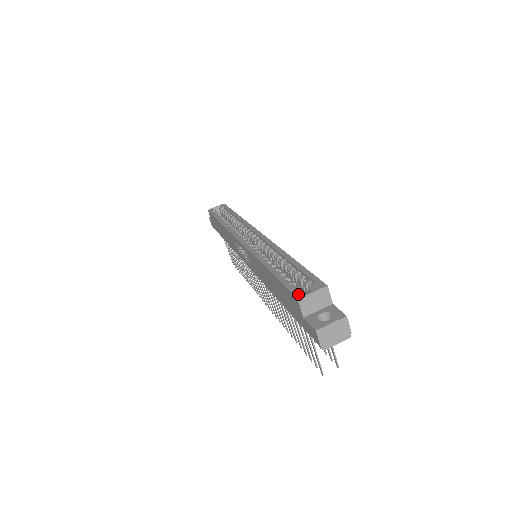
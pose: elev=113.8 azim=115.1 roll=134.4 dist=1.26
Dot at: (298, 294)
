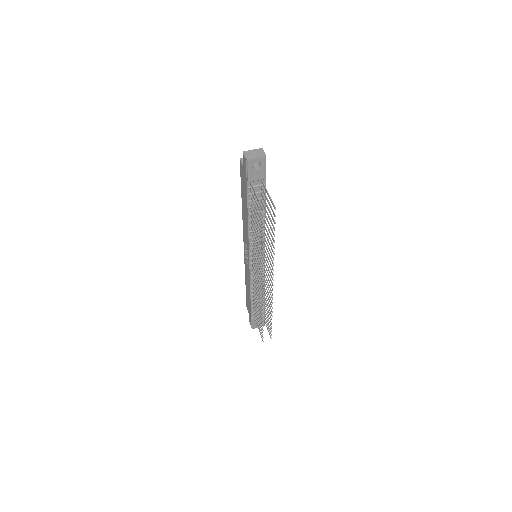
Dot at: occluded
